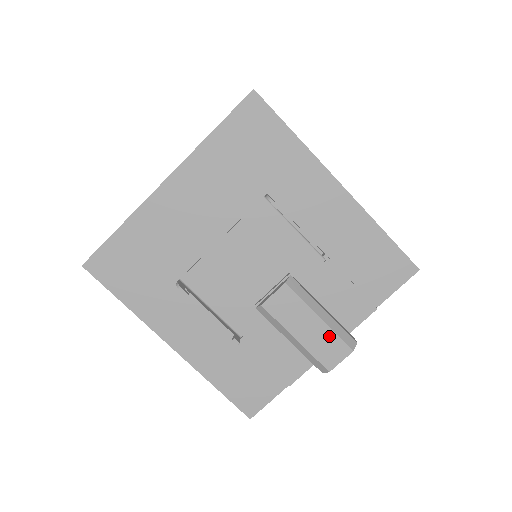
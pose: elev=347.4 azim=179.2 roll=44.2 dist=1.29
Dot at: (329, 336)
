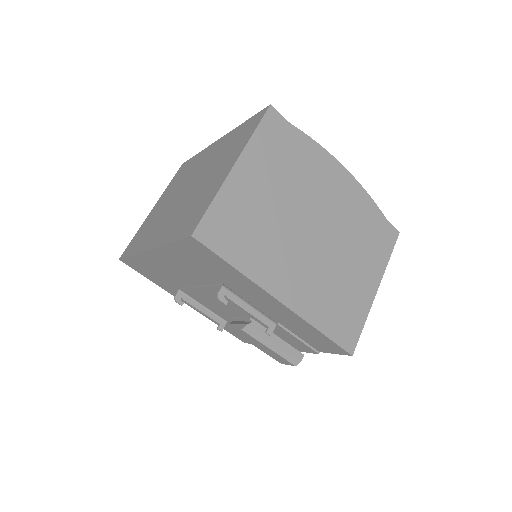
Dot at: (277, 356)
